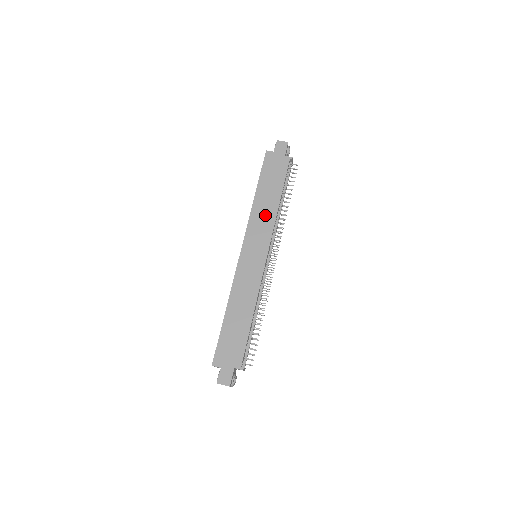
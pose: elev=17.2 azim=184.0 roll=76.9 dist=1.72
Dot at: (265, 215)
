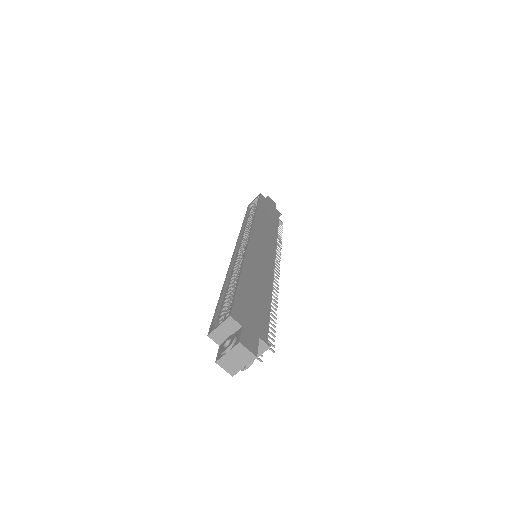
Dot at: (268, 229)
